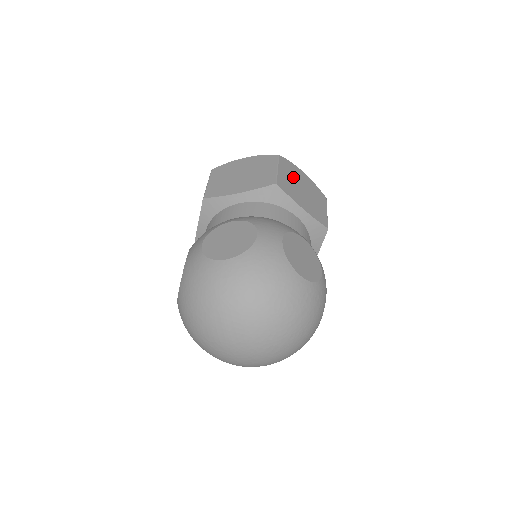
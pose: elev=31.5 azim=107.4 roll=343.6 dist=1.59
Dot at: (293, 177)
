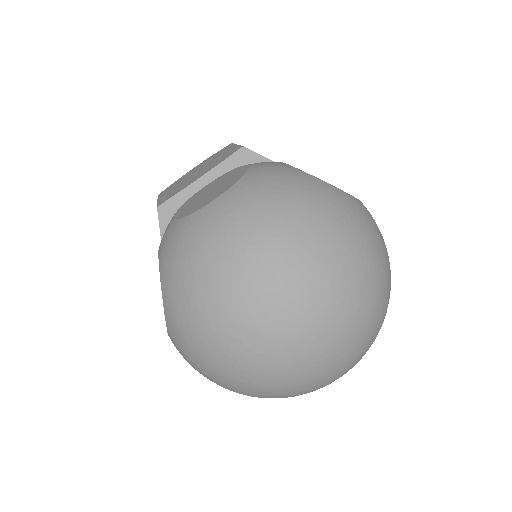
Dot at: occluded
